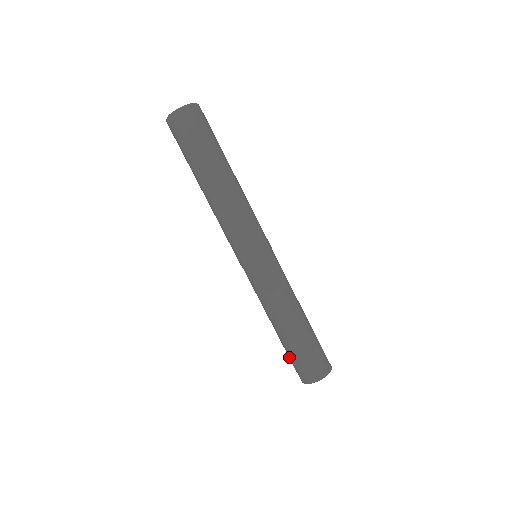
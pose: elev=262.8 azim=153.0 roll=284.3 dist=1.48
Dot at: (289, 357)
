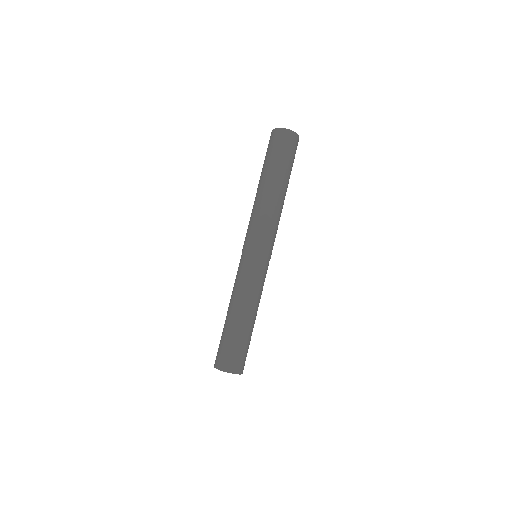
Dot at: (220, 341)
